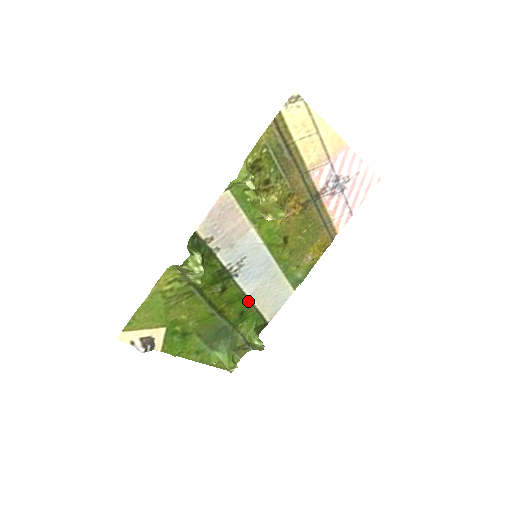
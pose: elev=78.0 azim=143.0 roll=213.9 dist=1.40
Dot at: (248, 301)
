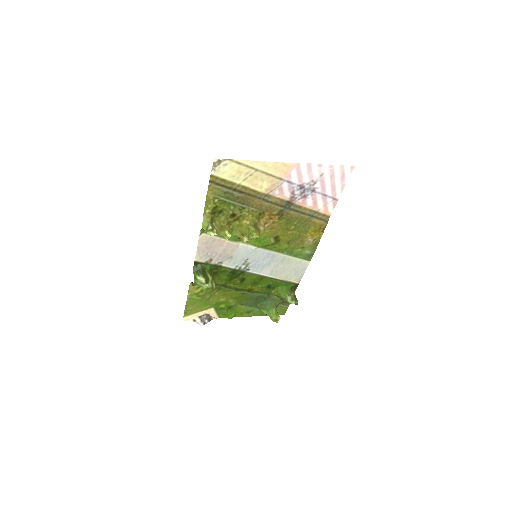
Dot at: (270, 278)
